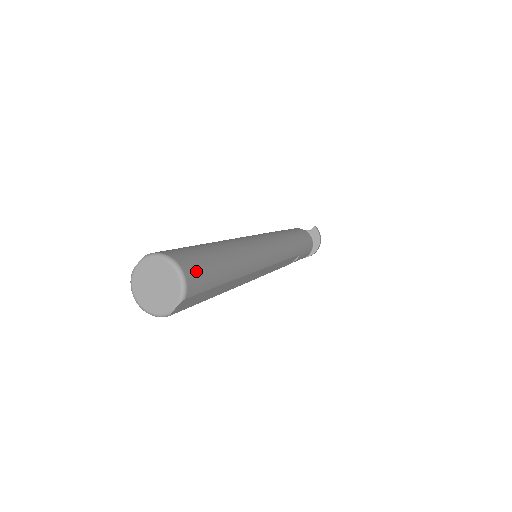
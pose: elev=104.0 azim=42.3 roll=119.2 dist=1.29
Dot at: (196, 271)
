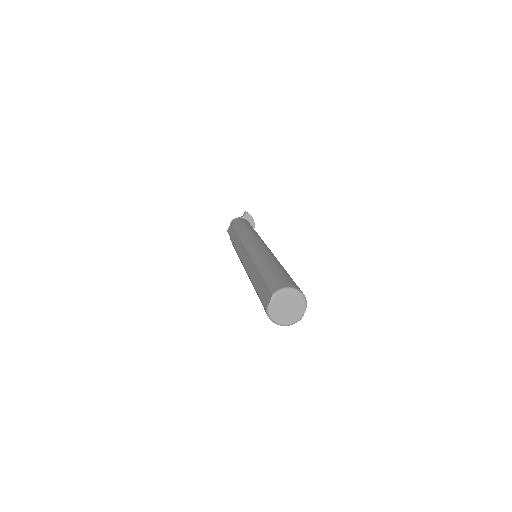
Dot at: (297, 286)
